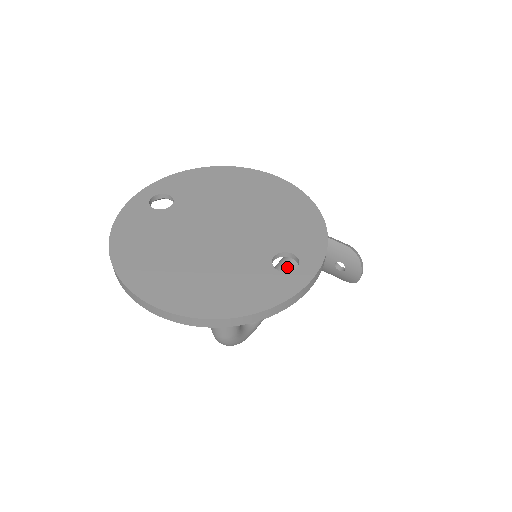
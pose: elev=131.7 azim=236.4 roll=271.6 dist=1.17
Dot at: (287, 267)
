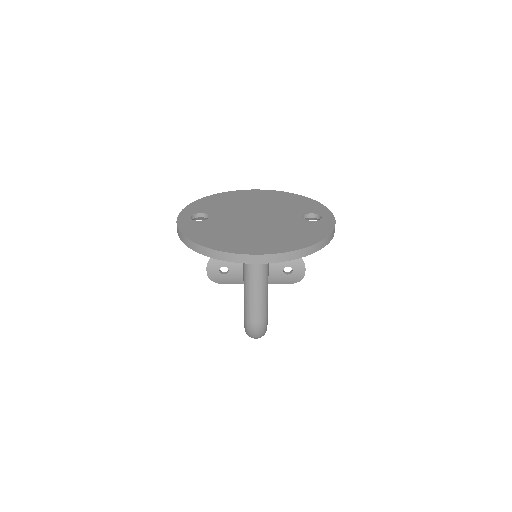
Dot at: occluded
